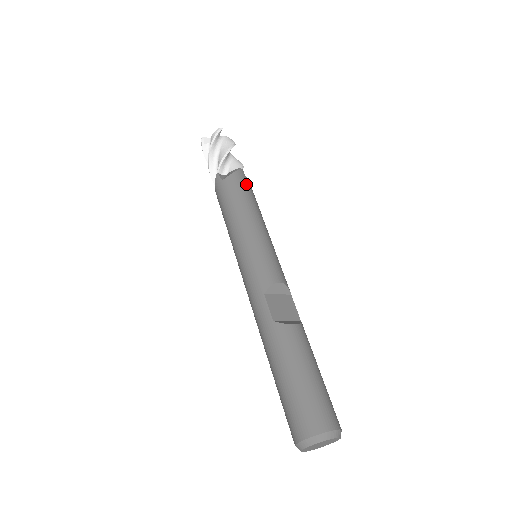
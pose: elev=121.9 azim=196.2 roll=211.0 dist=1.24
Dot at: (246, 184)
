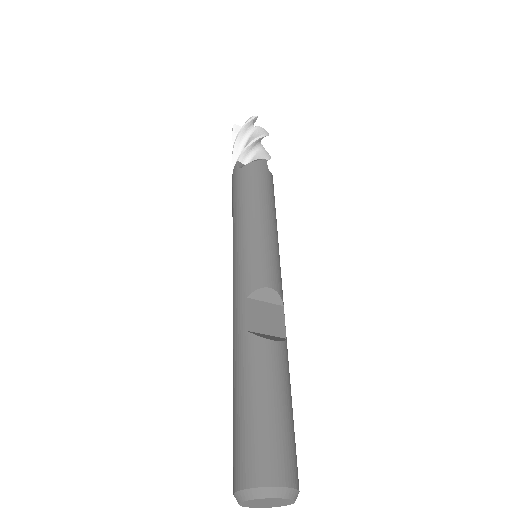
Dot at: (265, 175)
